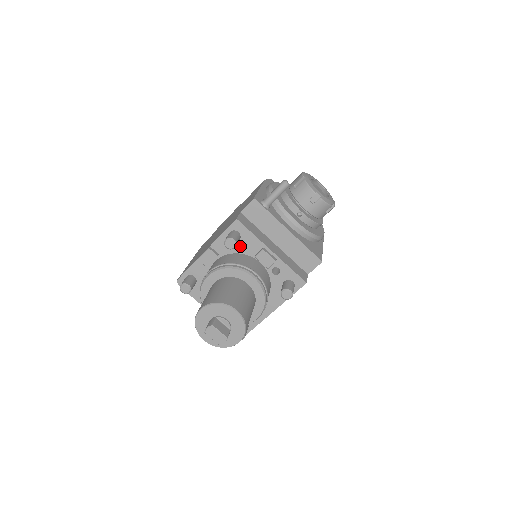
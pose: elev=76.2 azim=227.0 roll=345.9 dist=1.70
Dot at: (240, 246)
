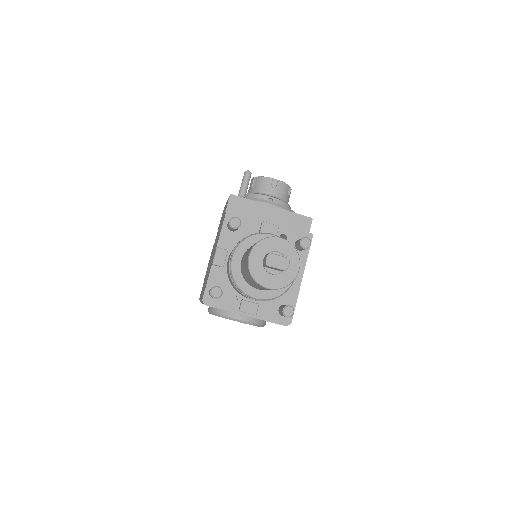
Dot at: (242, 232)
